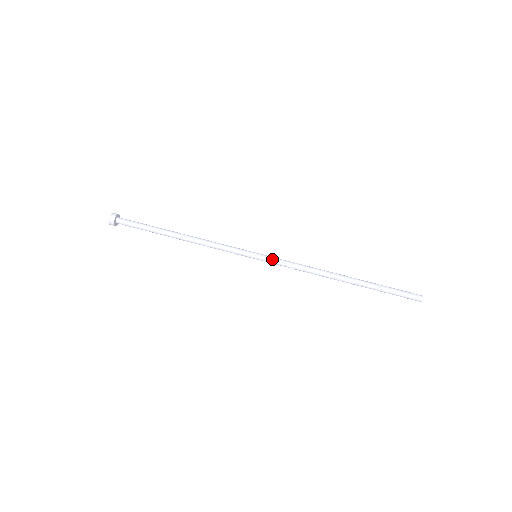
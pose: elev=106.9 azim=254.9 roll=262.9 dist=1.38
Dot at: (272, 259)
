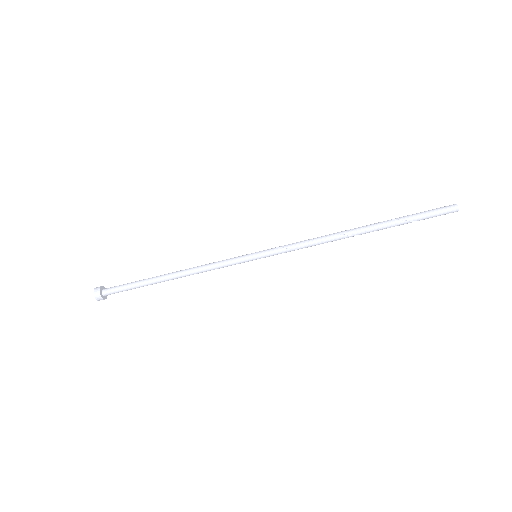
Dot at: (273, 251)
